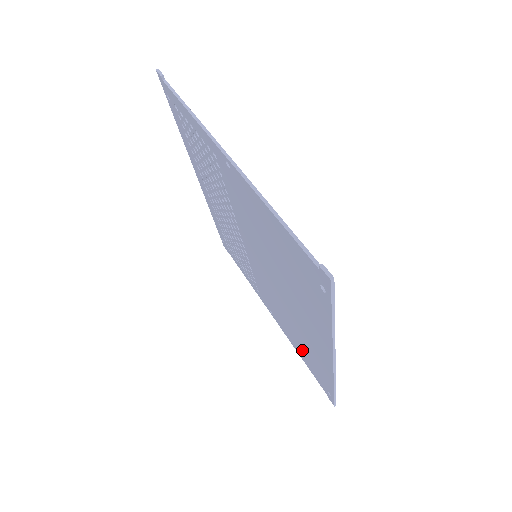
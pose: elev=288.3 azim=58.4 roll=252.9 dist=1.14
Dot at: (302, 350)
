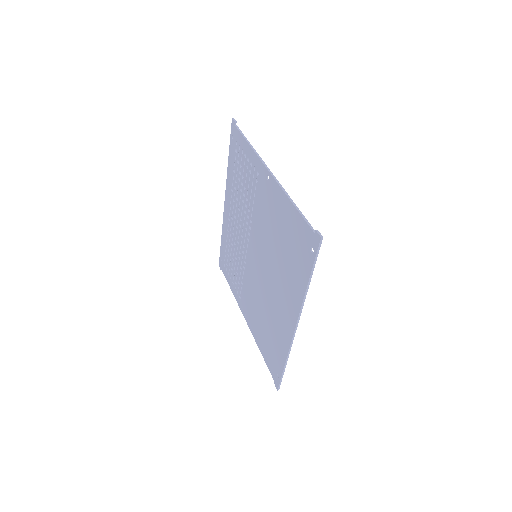
Dot at: (266, 339)
